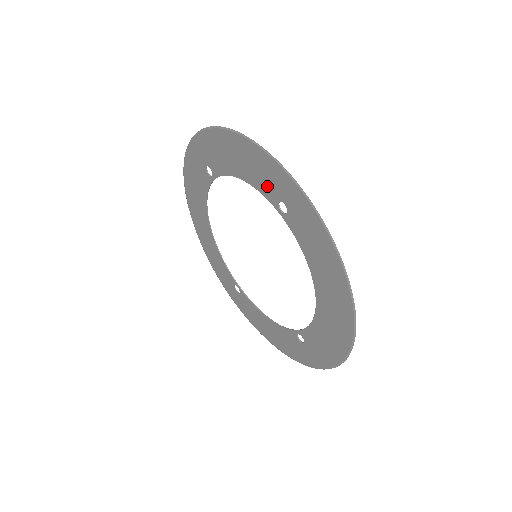
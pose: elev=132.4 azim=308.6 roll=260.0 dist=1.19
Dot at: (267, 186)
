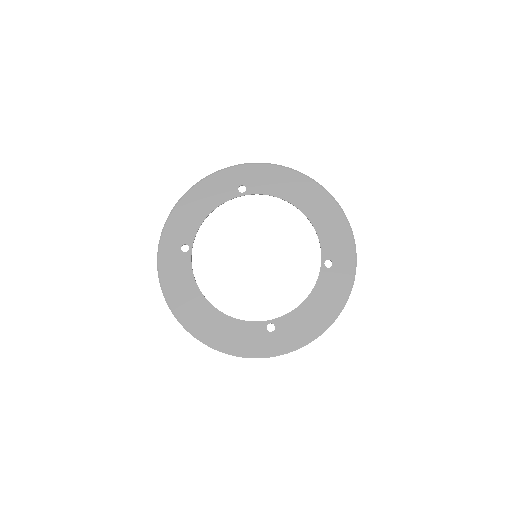
Dot at: (226, 191)
